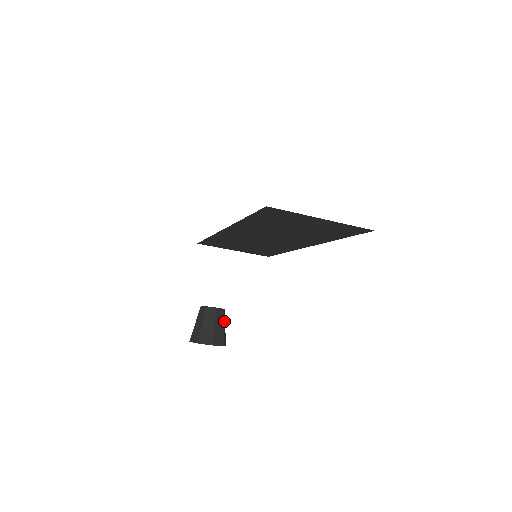
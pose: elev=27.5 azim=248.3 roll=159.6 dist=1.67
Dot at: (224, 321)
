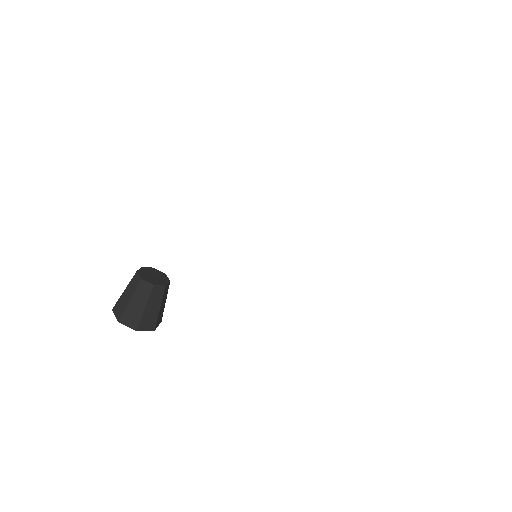
Dot at: occluded
